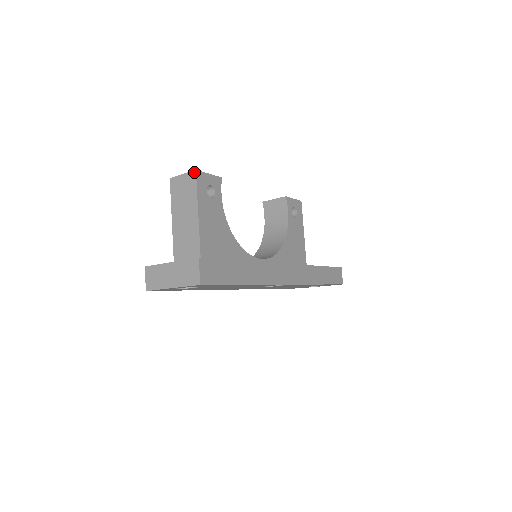
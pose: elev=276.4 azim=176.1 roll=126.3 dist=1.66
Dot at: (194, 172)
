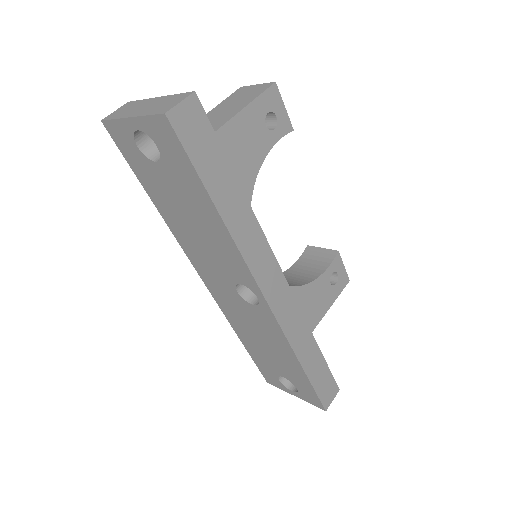
Dot at: (272, 83)
